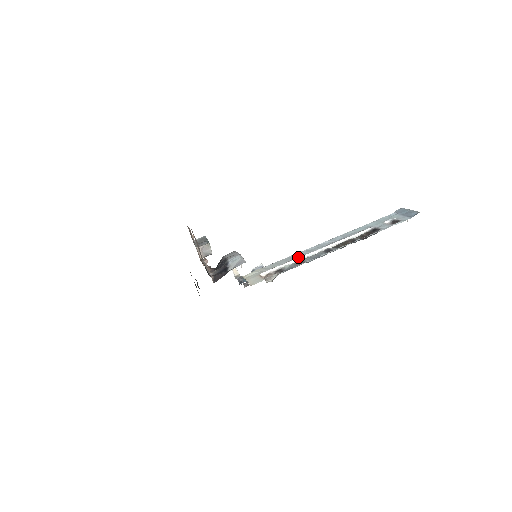
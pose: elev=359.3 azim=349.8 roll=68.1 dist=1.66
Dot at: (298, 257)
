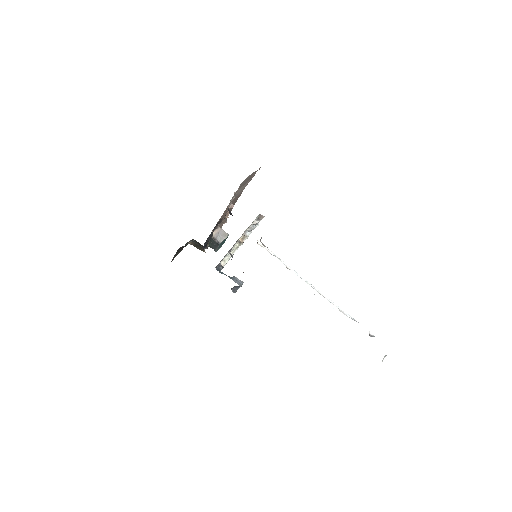
Dot at: occluded
